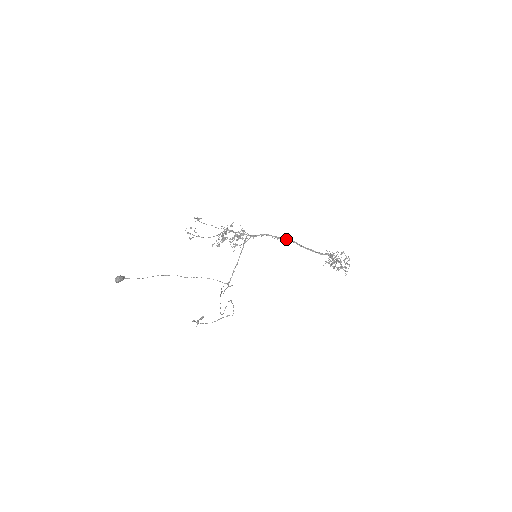
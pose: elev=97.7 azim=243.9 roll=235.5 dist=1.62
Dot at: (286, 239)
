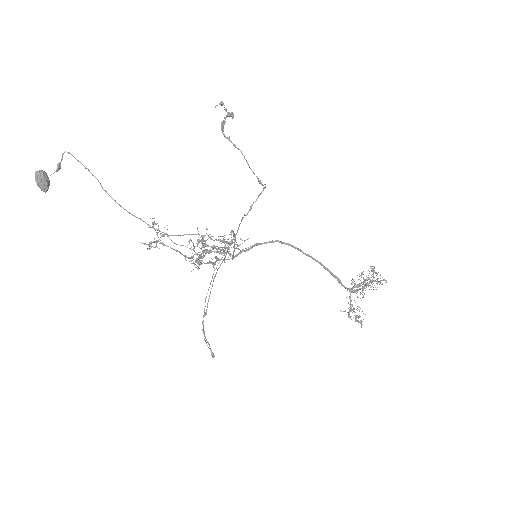
Dot at: (289, 244)
